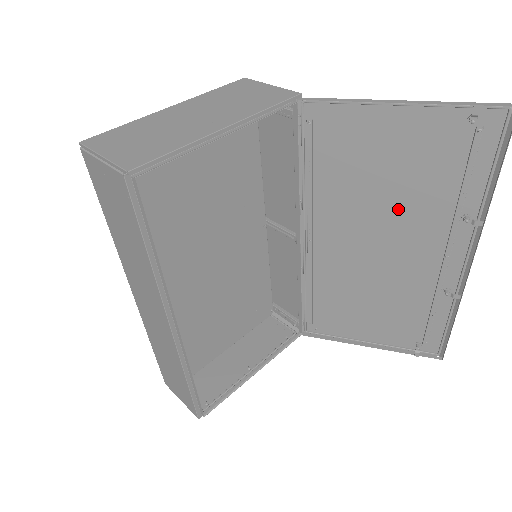
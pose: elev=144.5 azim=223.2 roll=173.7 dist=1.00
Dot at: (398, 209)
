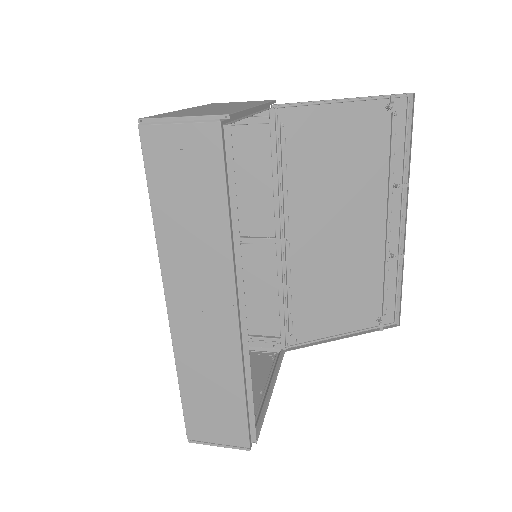
Dot at: (351, 190)
